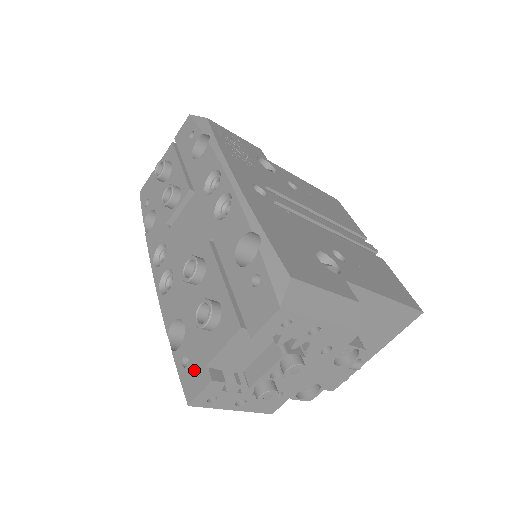
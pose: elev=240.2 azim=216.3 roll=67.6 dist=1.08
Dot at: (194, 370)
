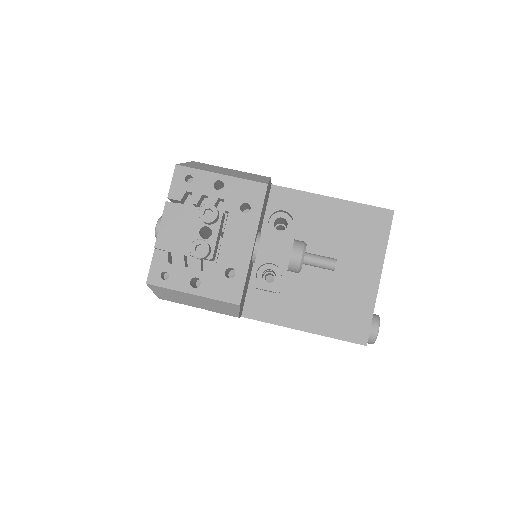
Dot at: occluded
